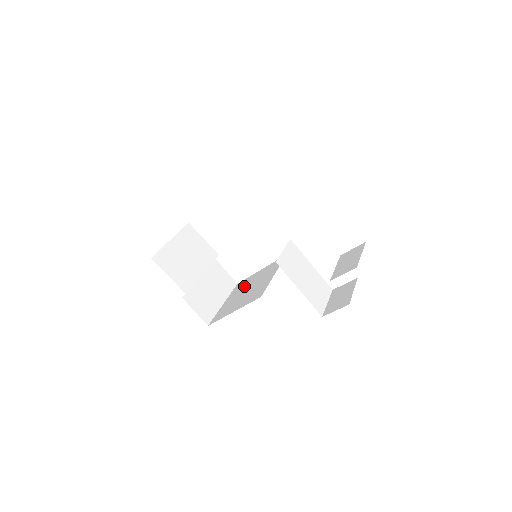
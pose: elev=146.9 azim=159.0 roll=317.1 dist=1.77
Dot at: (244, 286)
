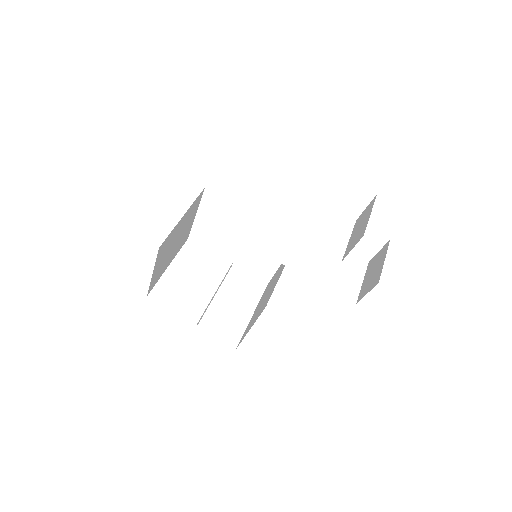
Dot at: occluded
